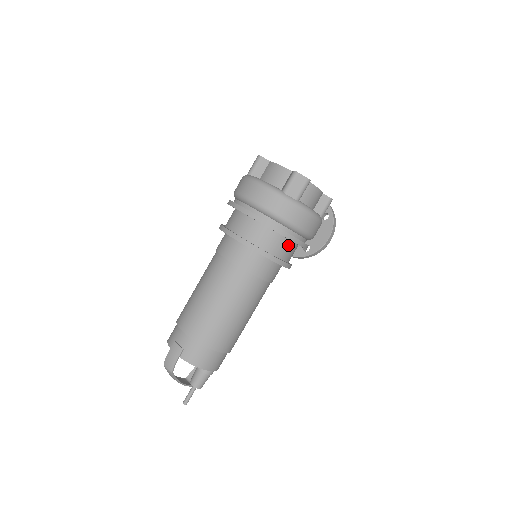
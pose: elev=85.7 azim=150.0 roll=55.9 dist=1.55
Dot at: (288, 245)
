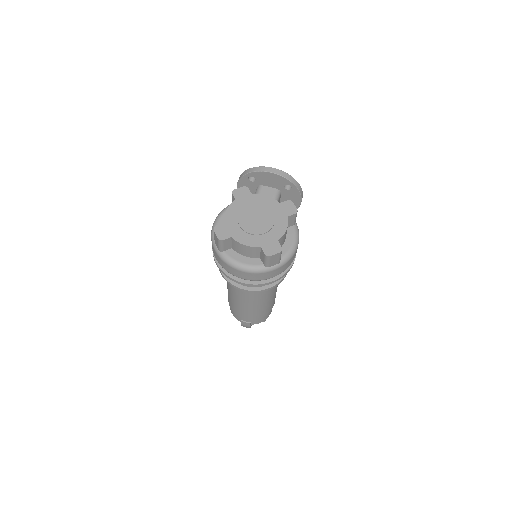
Dot at: occluded
